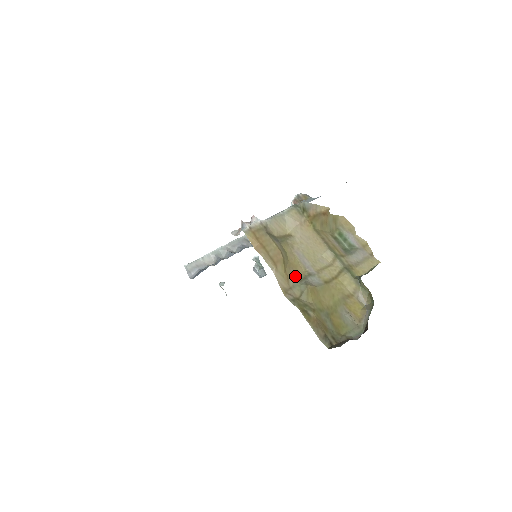
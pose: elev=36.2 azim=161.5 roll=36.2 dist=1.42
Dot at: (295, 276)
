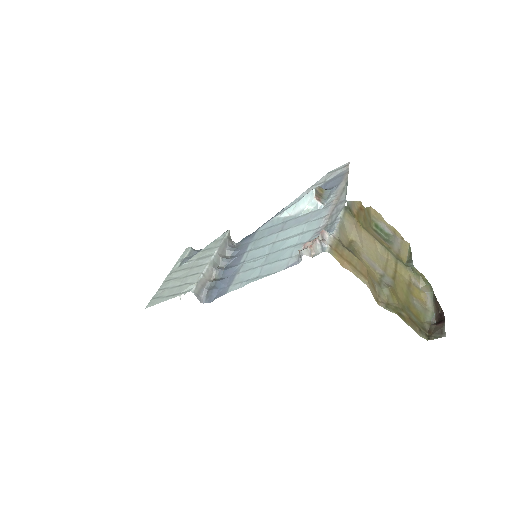
Dot at: (375, 282)
